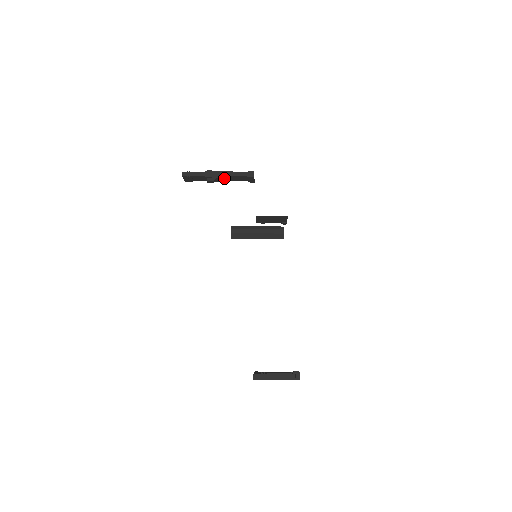
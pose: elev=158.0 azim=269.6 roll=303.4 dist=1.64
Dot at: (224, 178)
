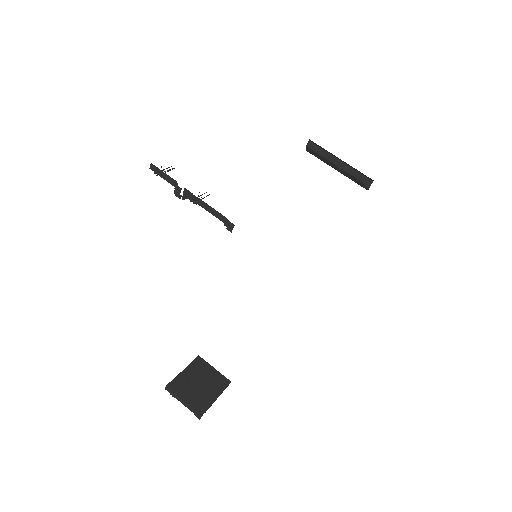
Dot at: occluded
